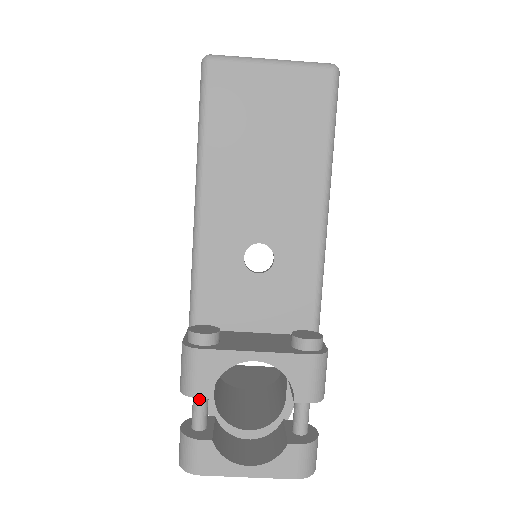
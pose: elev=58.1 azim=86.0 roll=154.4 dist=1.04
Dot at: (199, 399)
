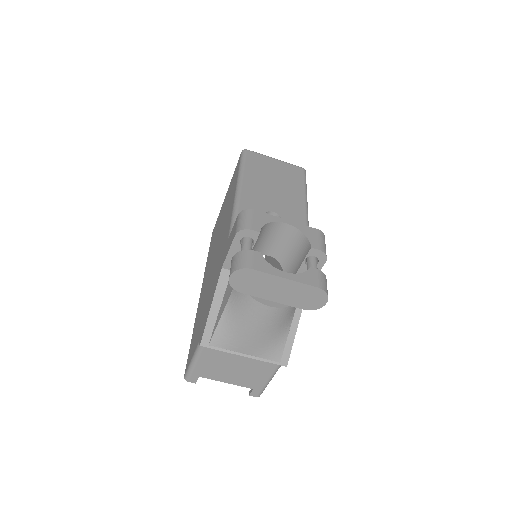
Dot at: (248, 242)
